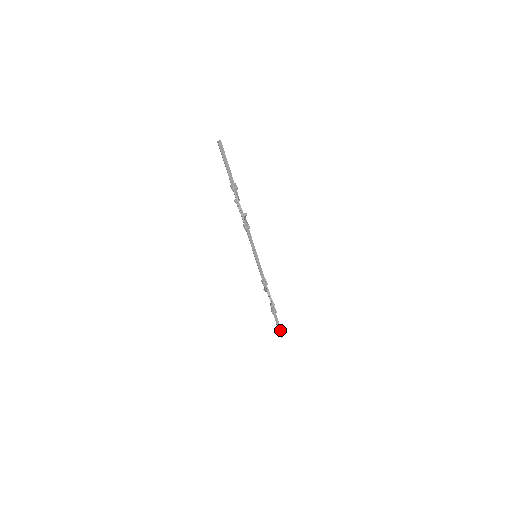
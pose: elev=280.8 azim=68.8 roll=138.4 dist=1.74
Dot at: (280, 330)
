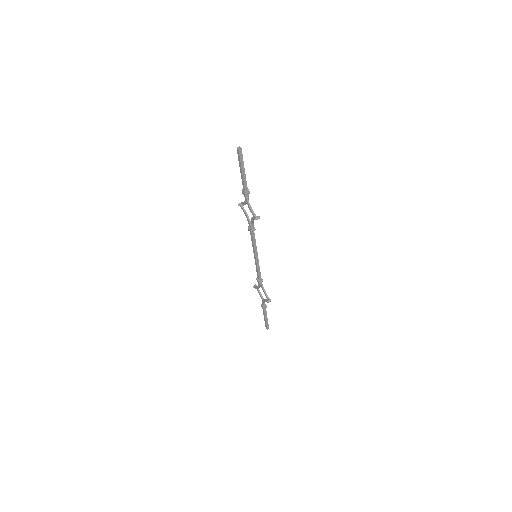
Dot at: (267, 323)
